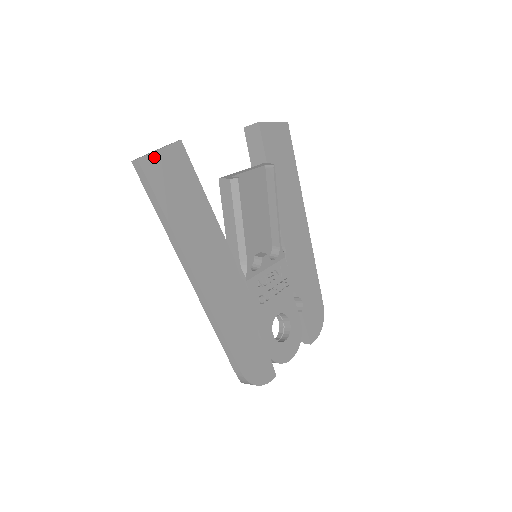
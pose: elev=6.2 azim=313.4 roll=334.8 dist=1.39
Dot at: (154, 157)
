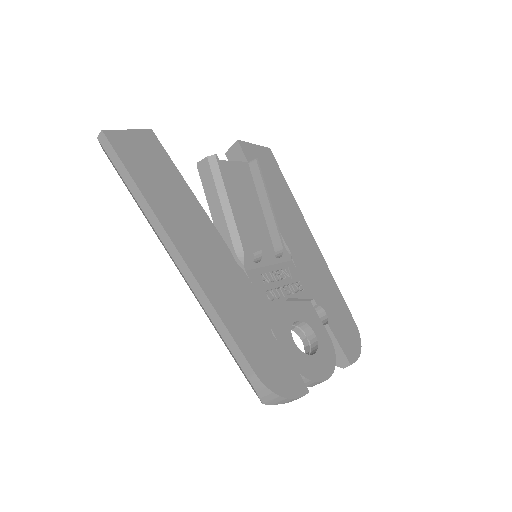
Dot at: (121, 134)
